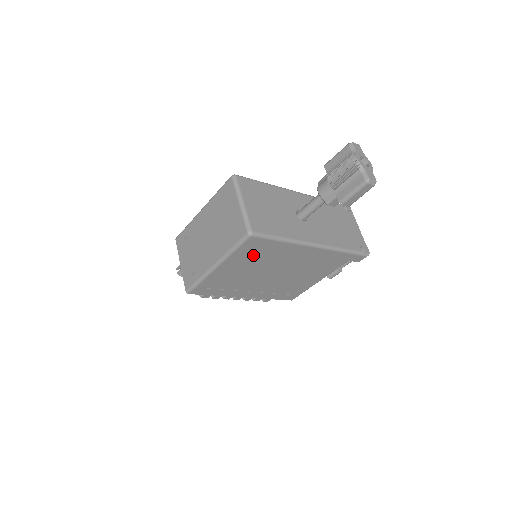
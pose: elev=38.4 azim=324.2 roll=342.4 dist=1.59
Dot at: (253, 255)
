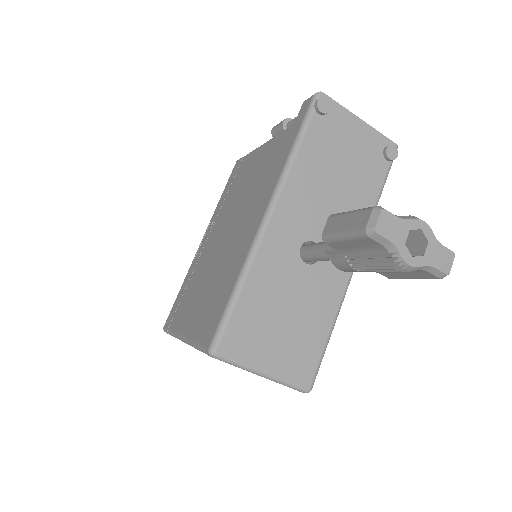
Dot at: occluded
